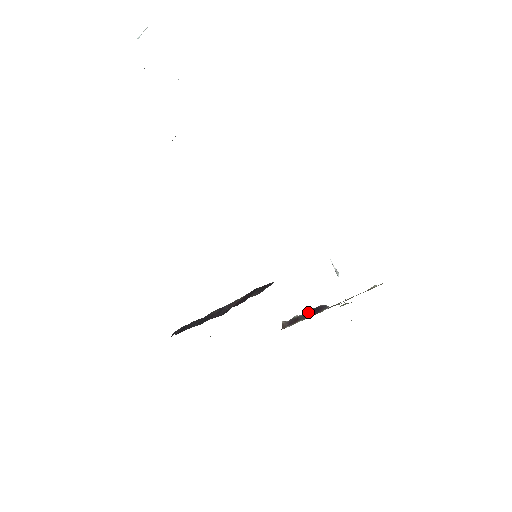
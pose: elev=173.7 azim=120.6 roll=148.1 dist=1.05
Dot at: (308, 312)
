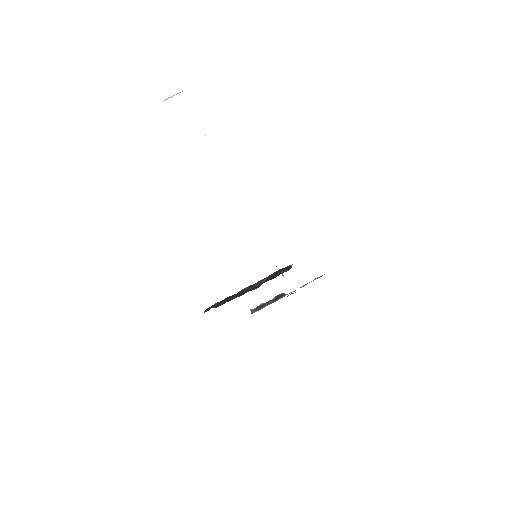
Dot at: (271, 300)
